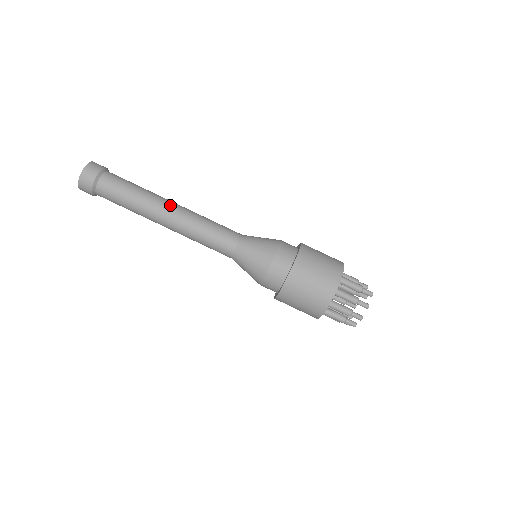
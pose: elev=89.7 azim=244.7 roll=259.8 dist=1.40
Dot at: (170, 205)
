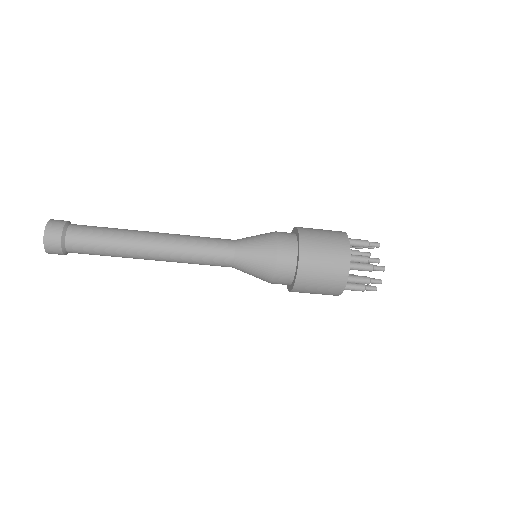
Dot at: (149, 246)
